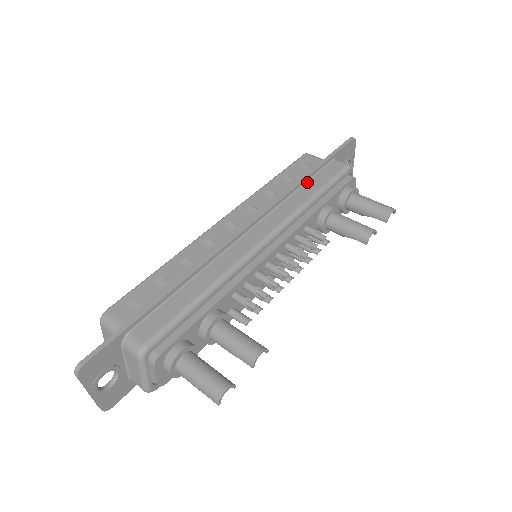
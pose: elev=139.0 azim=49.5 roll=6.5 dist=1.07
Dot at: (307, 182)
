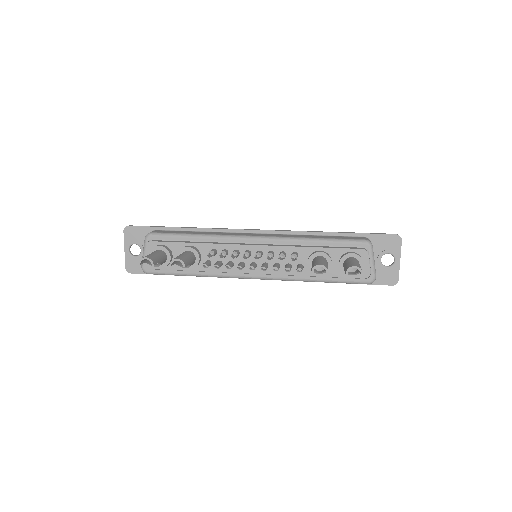
Dot at: (326, 236)
